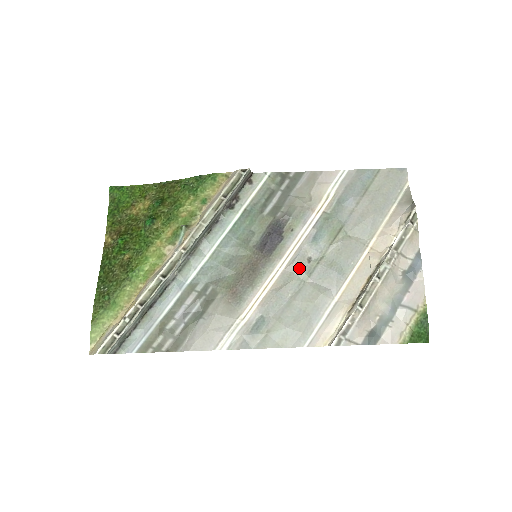
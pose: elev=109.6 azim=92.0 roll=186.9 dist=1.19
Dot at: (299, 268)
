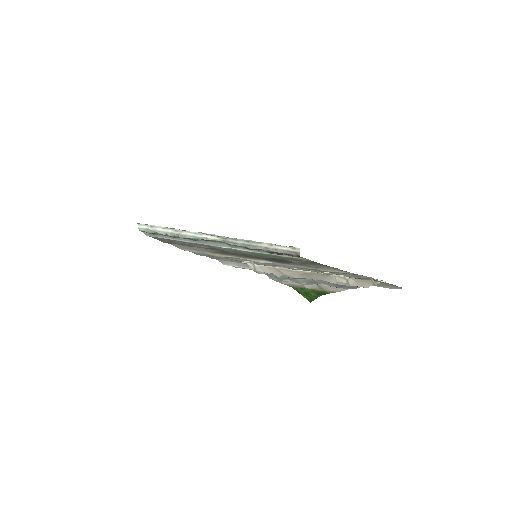
Dot at: (272, 264)
